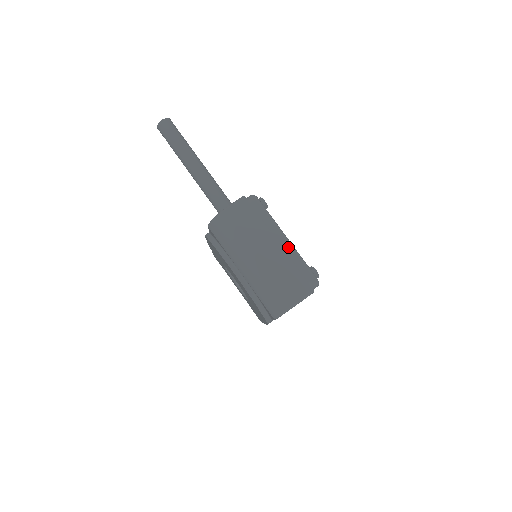
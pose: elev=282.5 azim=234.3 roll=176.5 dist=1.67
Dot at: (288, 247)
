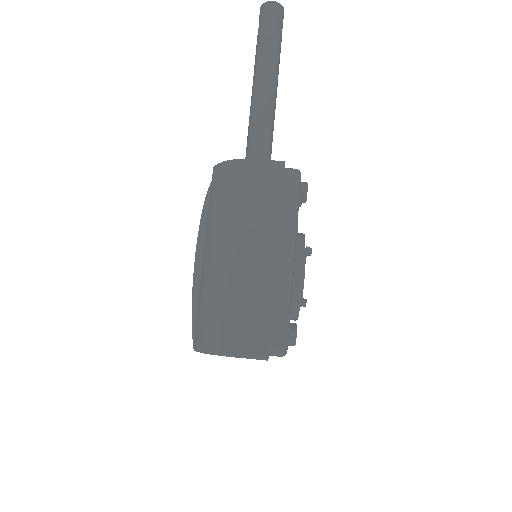
Dot at: (284, 273)
